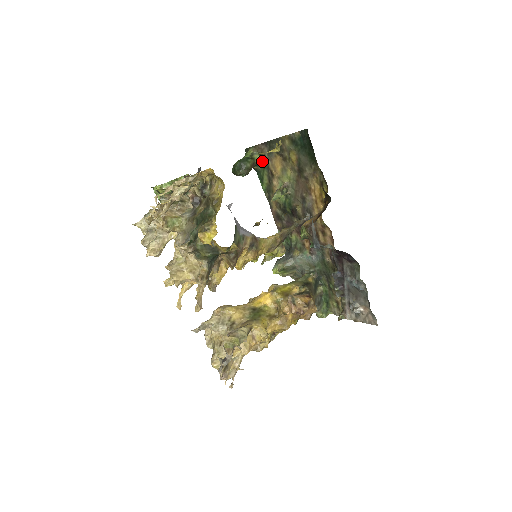
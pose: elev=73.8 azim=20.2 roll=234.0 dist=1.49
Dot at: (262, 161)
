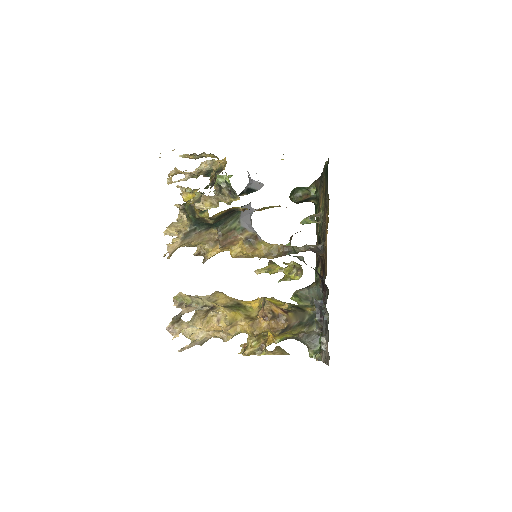
Dot at: (317, 195)
